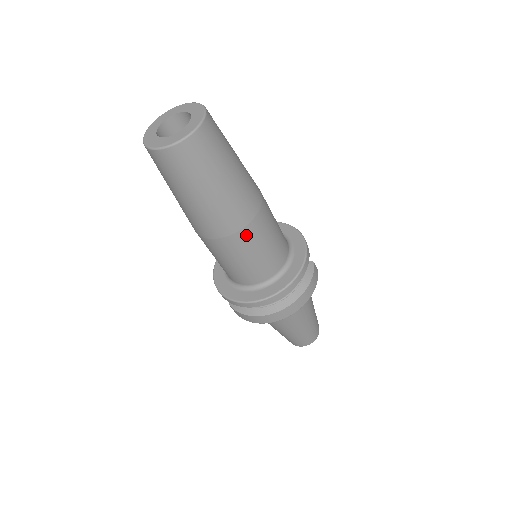
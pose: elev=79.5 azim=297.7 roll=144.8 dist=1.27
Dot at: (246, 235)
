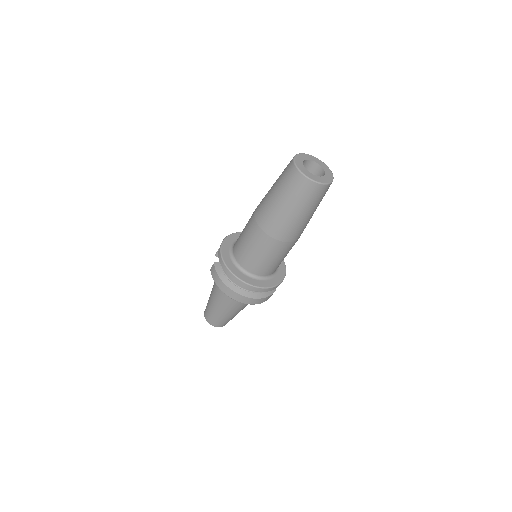
Dot at: (277, 245)
